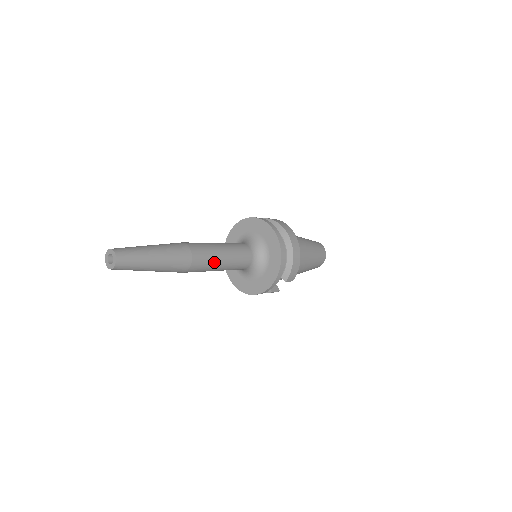
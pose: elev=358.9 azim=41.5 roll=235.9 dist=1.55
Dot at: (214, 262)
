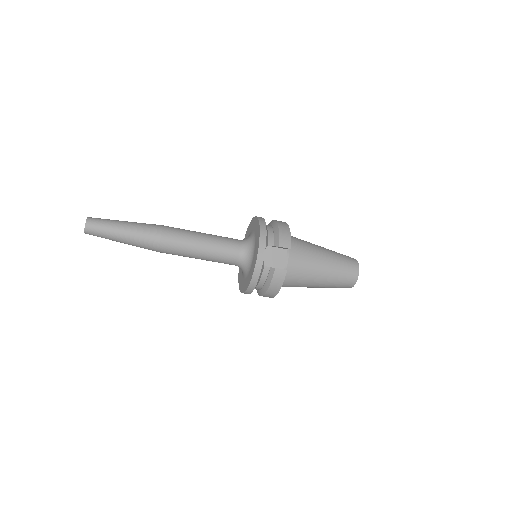
Dot at: (190, 235)
